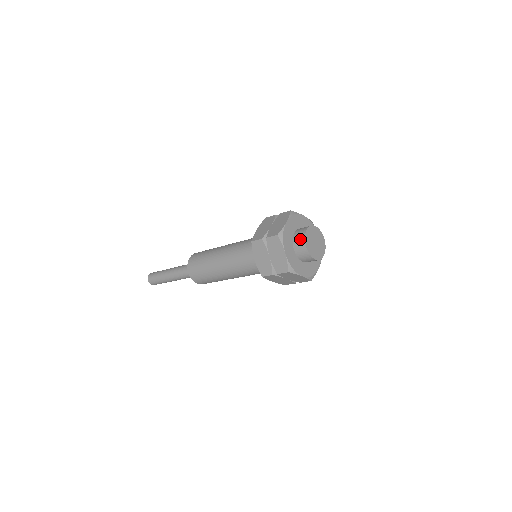
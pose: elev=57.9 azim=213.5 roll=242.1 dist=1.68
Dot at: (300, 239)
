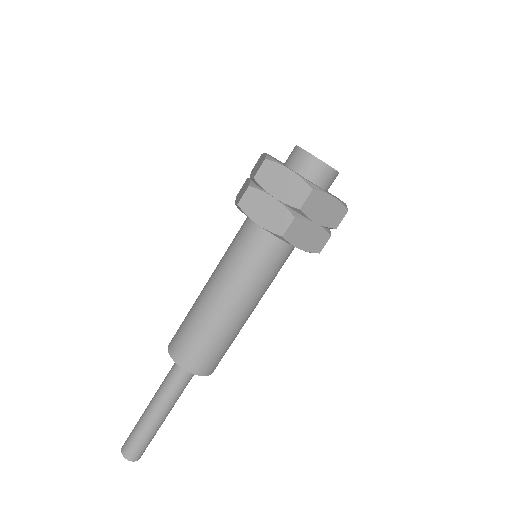
Dot at: (296, 155)
